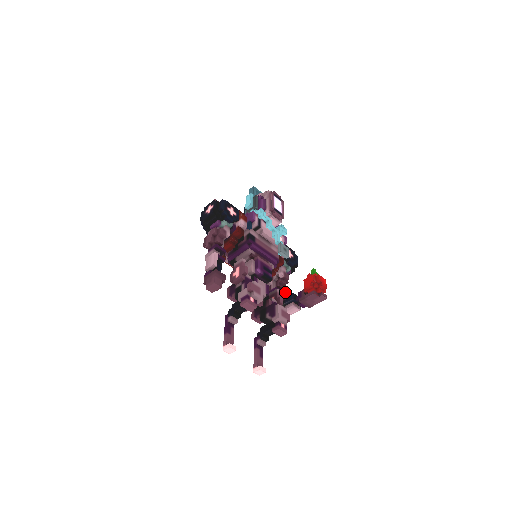
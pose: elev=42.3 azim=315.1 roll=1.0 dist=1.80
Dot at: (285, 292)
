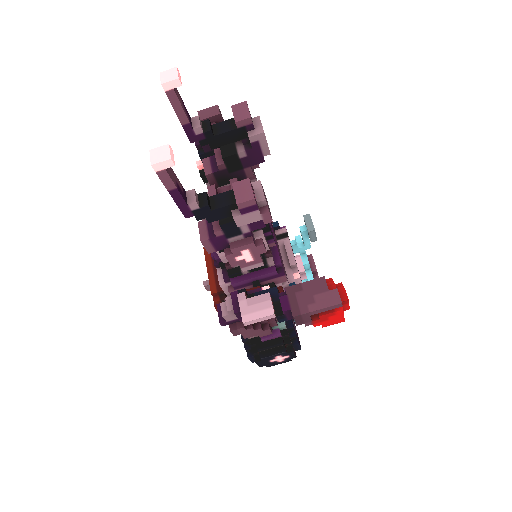
Dot at: occluded
